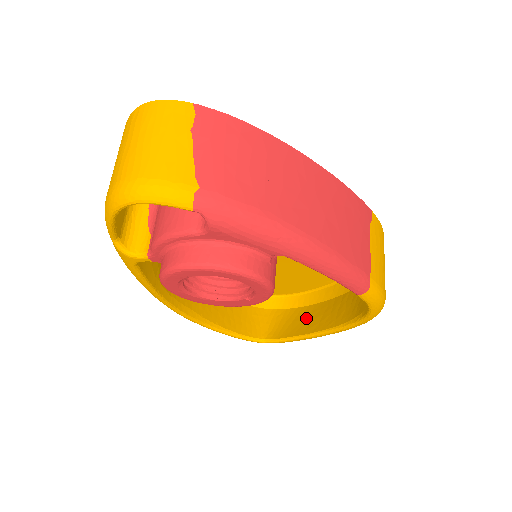
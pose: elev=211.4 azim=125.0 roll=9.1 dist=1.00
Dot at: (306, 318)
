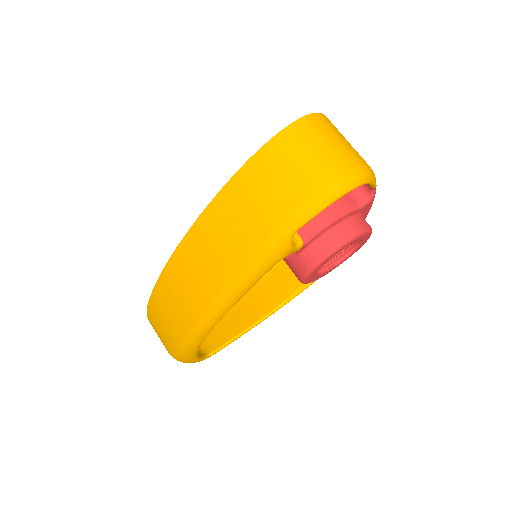
Dot at: (229, 320)
